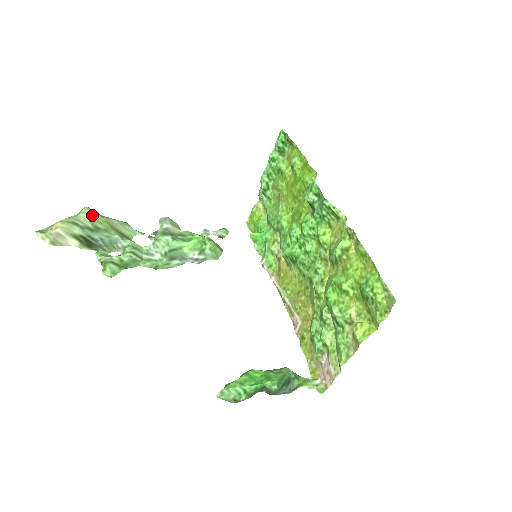
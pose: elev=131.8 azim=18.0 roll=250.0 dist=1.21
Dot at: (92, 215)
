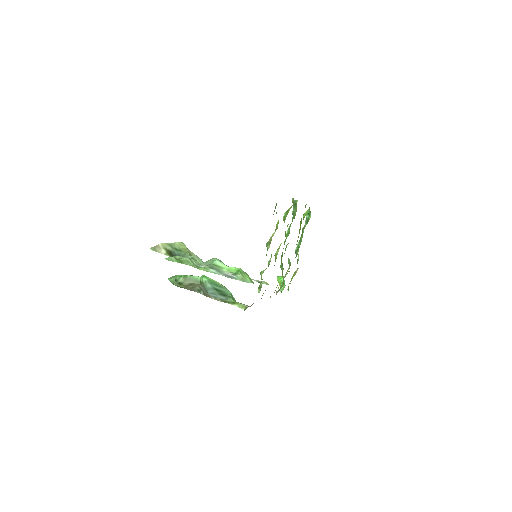
Dot at: (182, 244)
